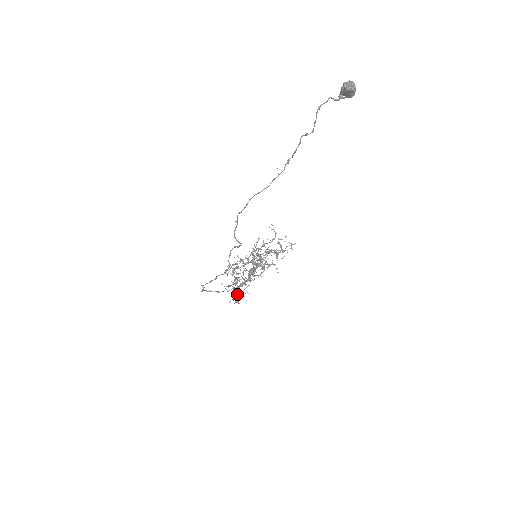
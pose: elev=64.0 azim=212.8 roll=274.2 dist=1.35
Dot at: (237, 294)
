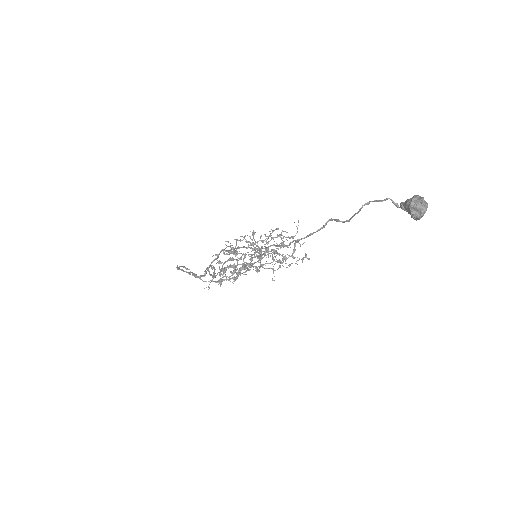
Dot at: (223, 276)
